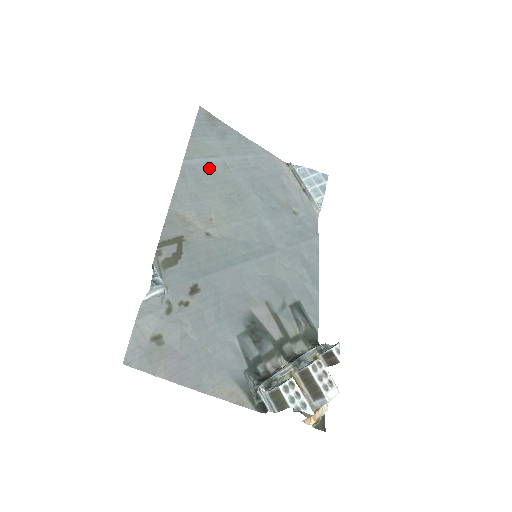
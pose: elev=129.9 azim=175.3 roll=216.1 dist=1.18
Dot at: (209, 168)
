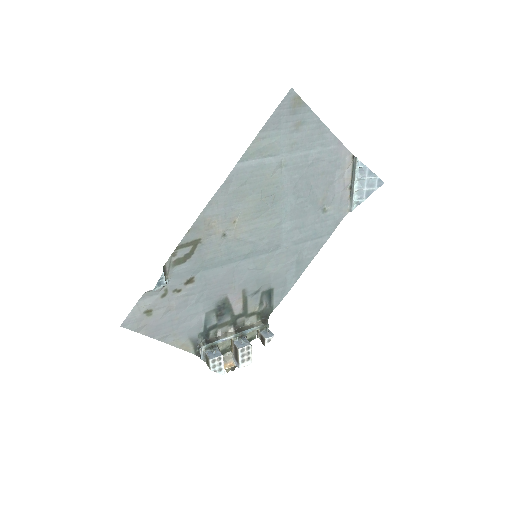
Dot at: (260, 170)
